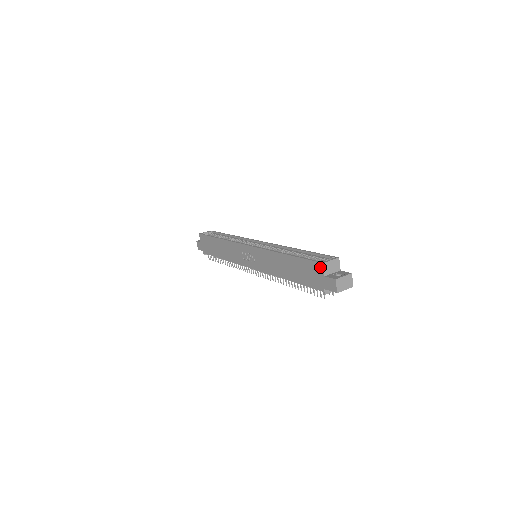
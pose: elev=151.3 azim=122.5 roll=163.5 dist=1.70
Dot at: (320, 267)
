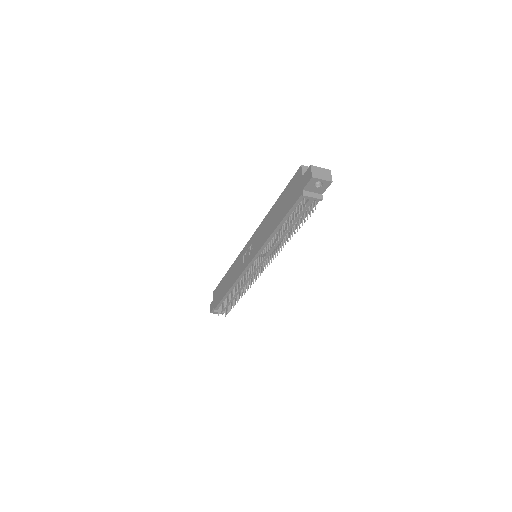
Dot at: (299, 172)
